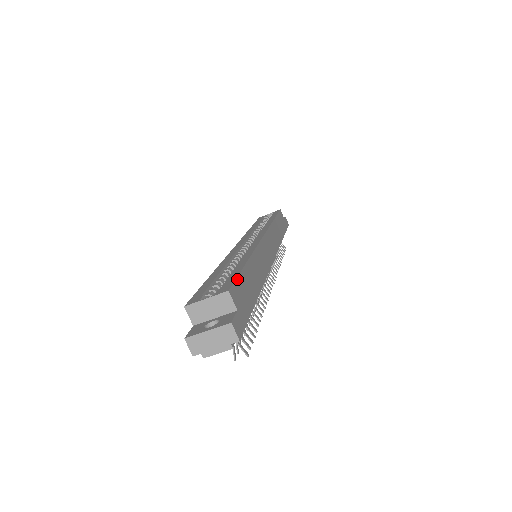
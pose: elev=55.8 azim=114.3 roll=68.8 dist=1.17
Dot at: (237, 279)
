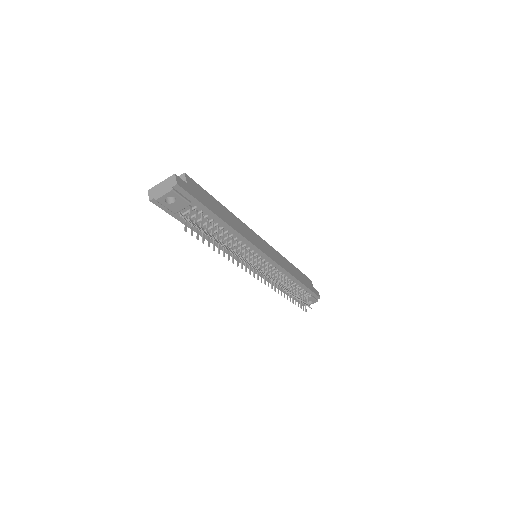
Dot at: (200, 187)
